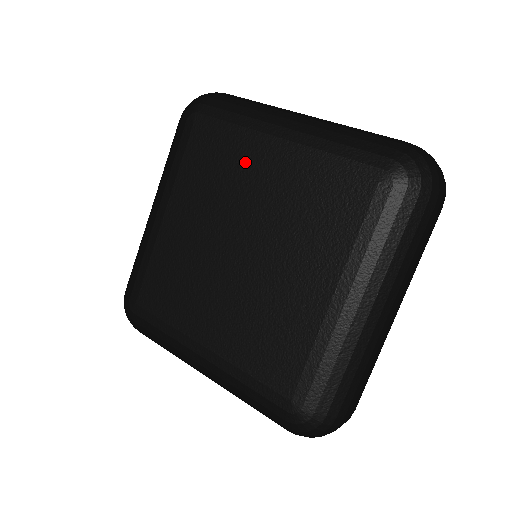
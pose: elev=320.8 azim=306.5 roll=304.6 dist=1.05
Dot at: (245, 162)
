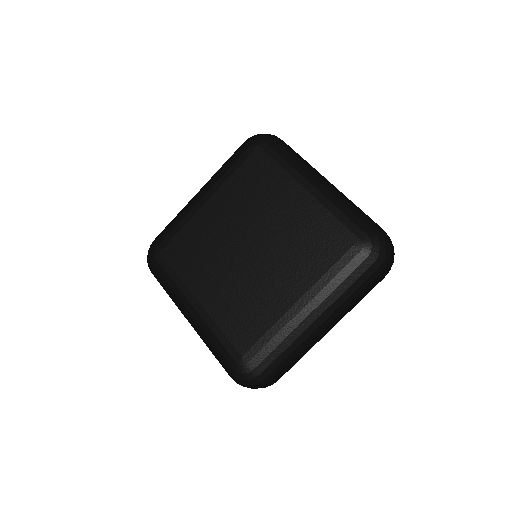
Dot at: (277, 194)
